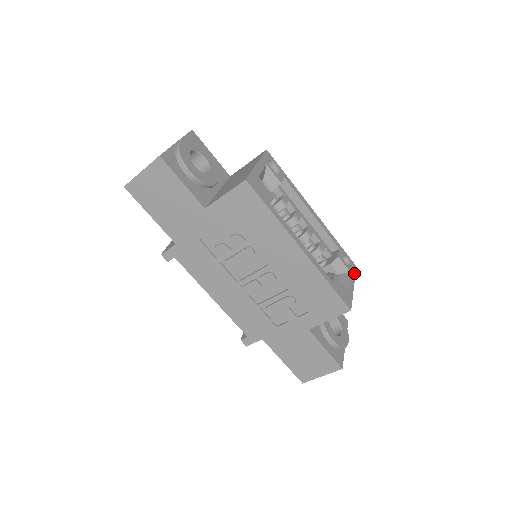
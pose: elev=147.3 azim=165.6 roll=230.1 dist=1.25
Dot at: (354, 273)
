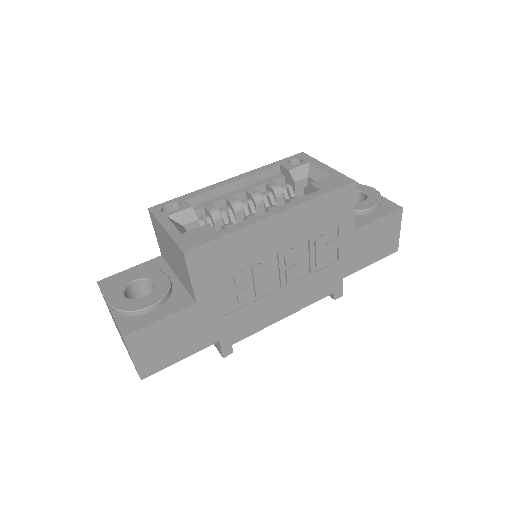
Dot at: (311, 158)
